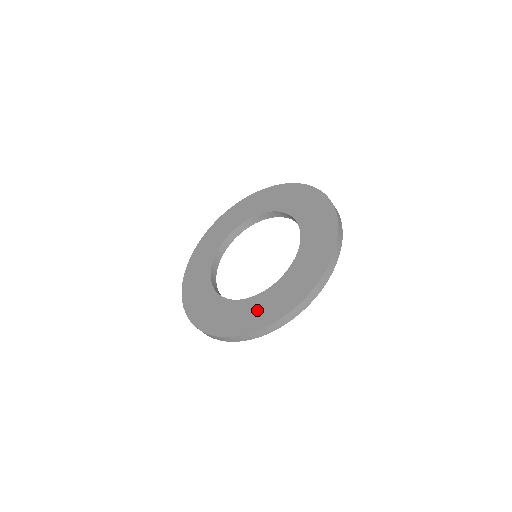
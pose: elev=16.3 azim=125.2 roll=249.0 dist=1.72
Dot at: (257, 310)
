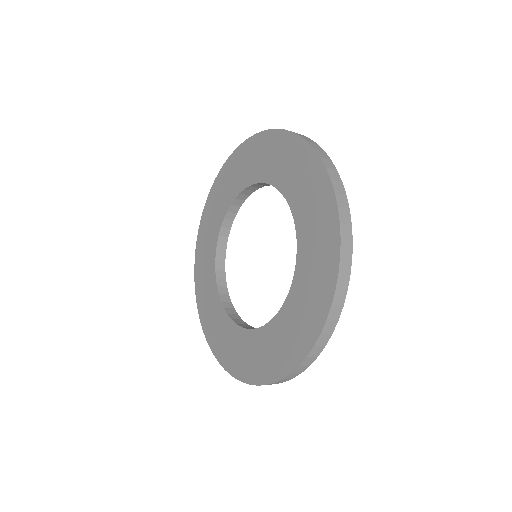
Dot at: (302, 309)
